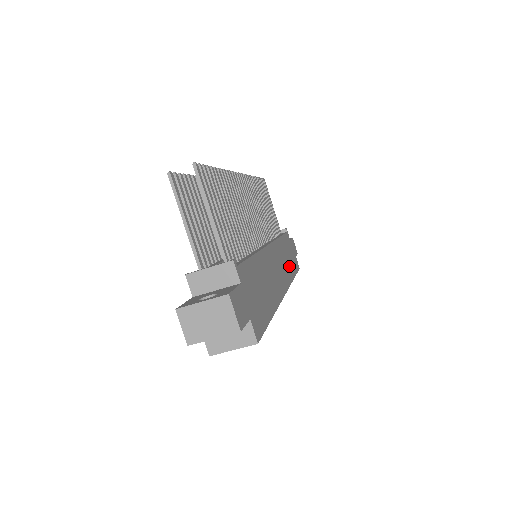
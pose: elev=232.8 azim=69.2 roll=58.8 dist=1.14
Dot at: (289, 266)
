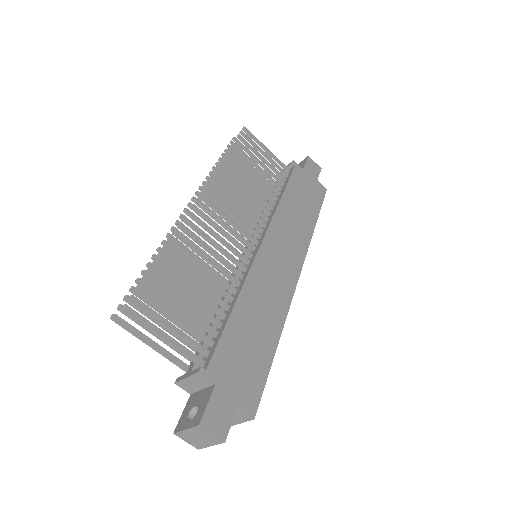
Dot at: (304, 220)
